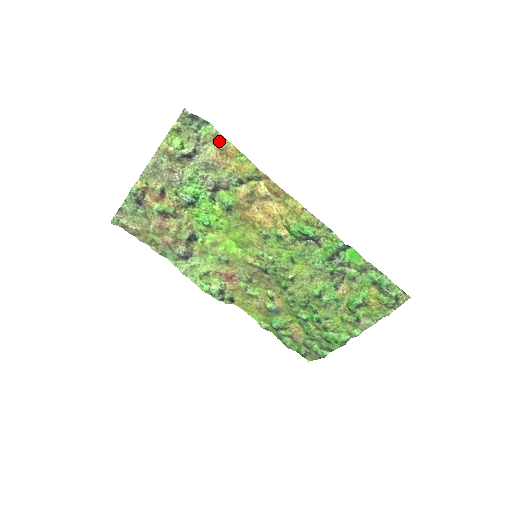
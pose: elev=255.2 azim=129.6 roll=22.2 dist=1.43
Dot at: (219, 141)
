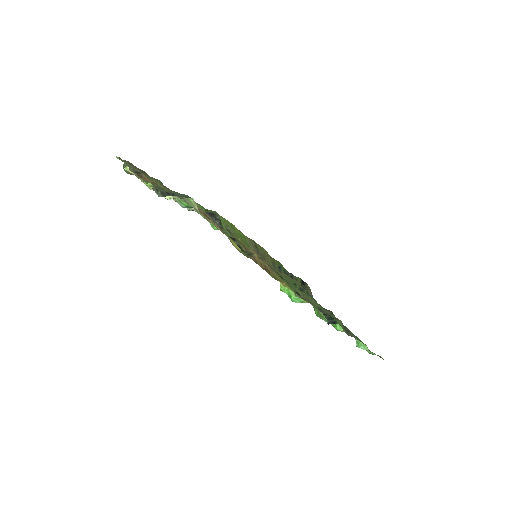
Dot at: (204, 215)
